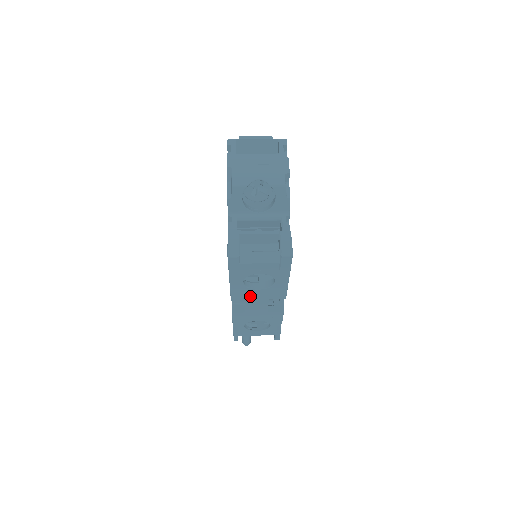
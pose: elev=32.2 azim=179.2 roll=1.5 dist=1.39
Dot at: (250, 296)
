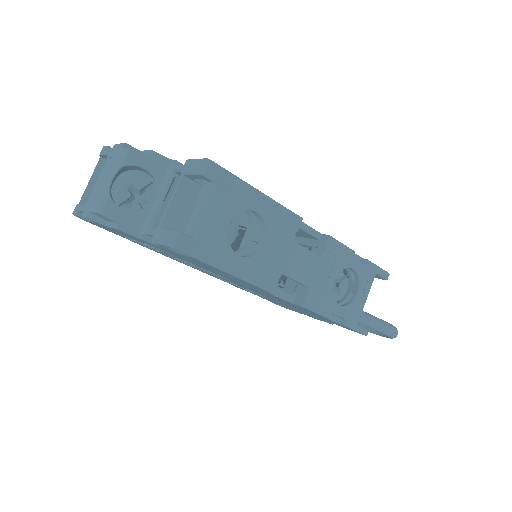
Dot at: (275, 263)
